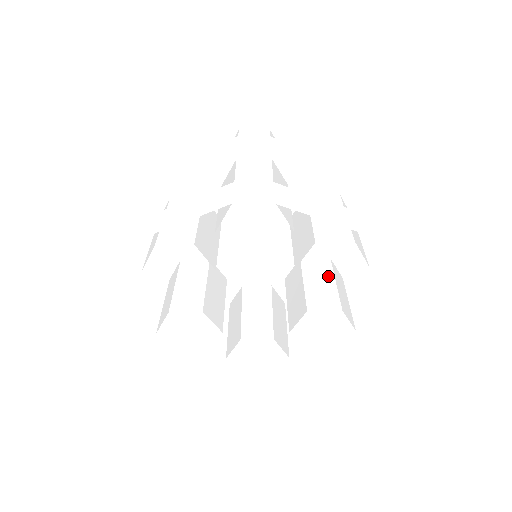
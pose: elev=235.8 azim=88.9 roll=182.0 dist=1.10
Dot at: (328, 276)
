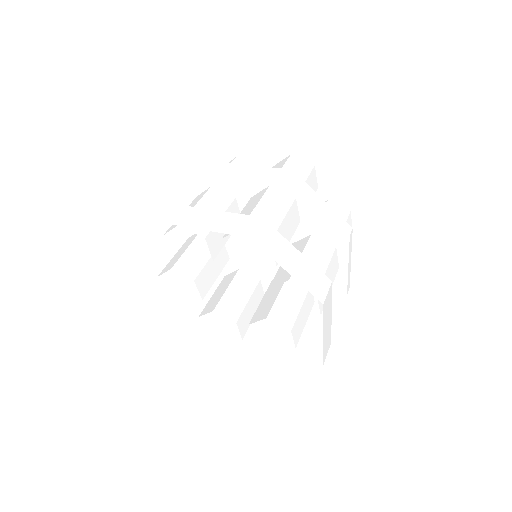
Dot at: (299, 298)
